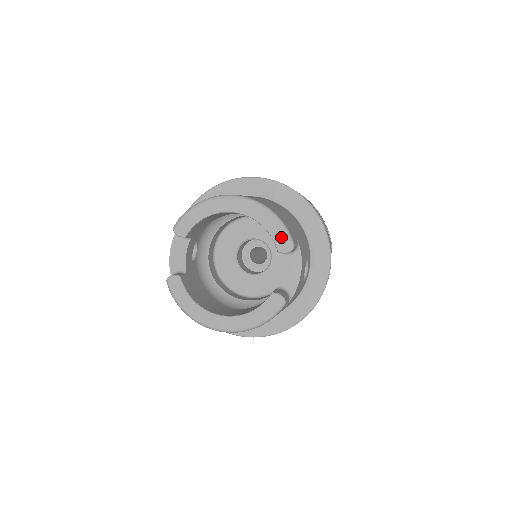
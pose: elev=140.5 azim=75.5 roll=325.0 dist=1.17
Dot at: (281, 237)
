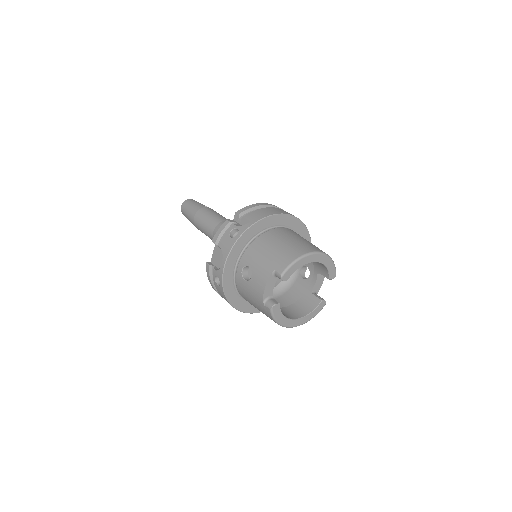
Dot at: (333, 271)
